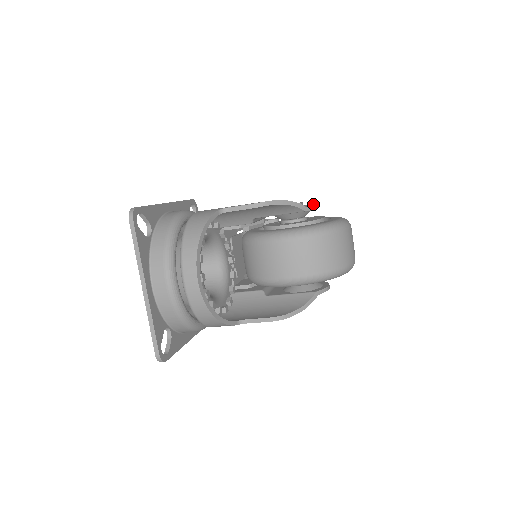
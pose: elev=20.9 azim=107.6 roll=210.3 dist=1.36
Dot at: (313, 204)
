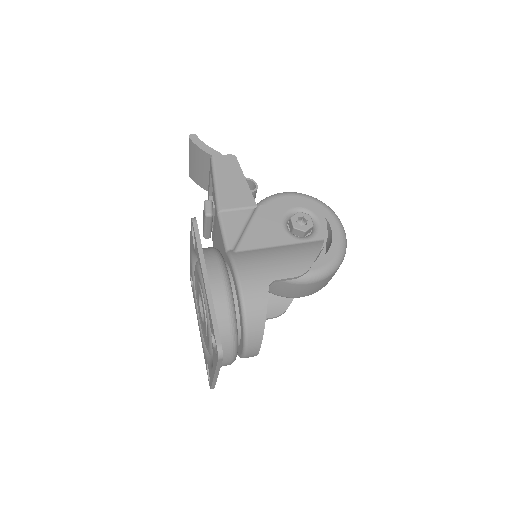
Dot at: (319, 215)
